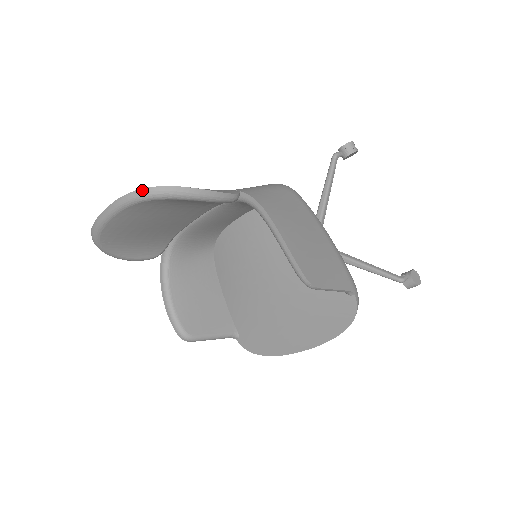
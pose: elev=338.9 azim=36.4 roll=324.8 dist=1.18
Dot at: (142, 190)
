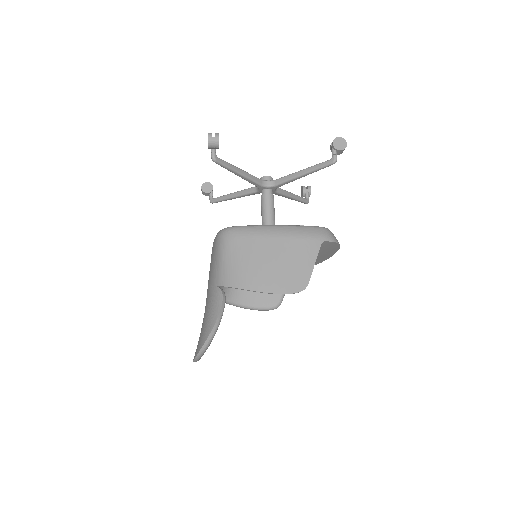
Dot at: (197, 356)
